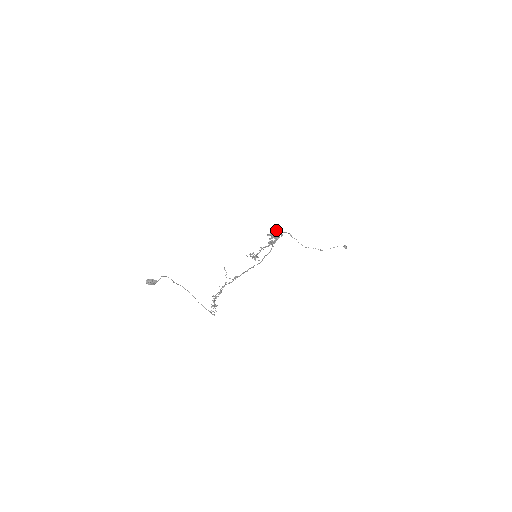
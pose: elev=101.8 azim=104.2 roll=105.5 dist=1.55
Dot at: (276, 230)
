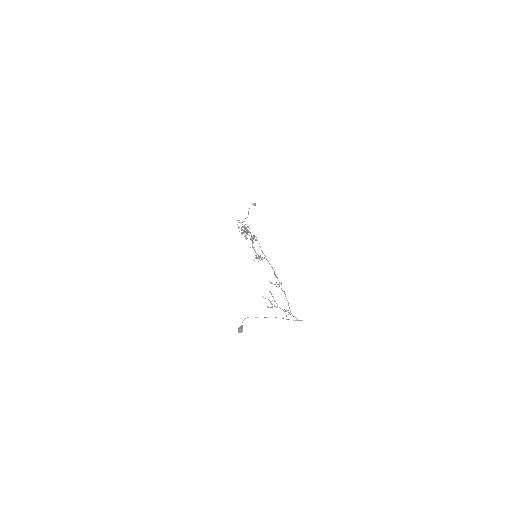
Dot at: occluded
